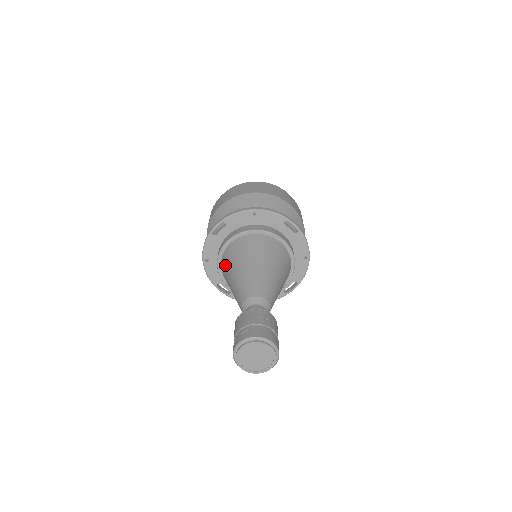
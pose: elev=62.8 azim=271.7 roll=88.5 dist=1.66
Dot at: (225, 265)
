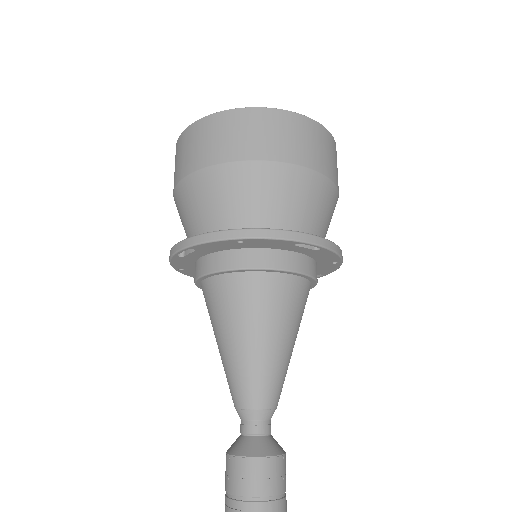
Dot at: occluded
